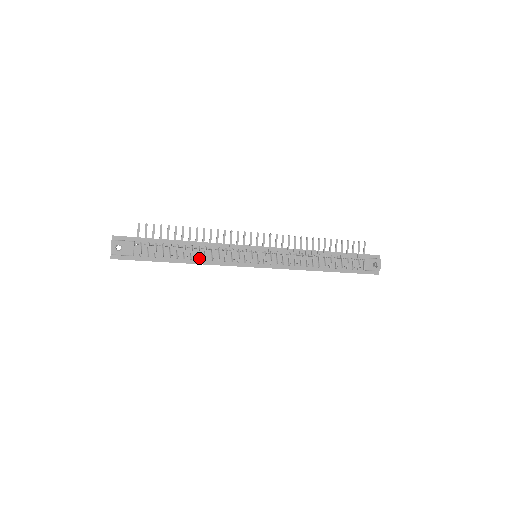
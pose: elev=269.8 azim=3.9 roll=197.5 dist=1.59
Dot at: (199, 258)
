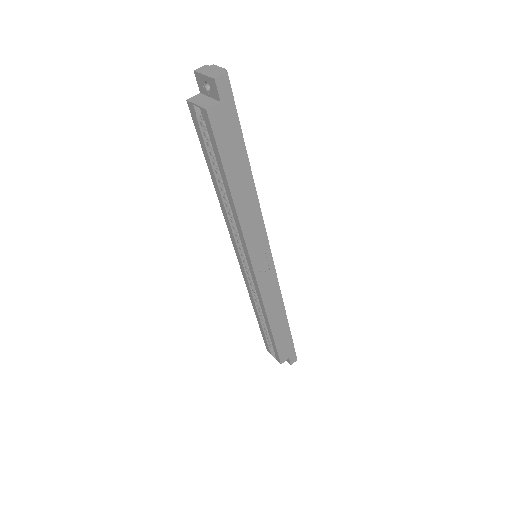
Dot at: occluded
